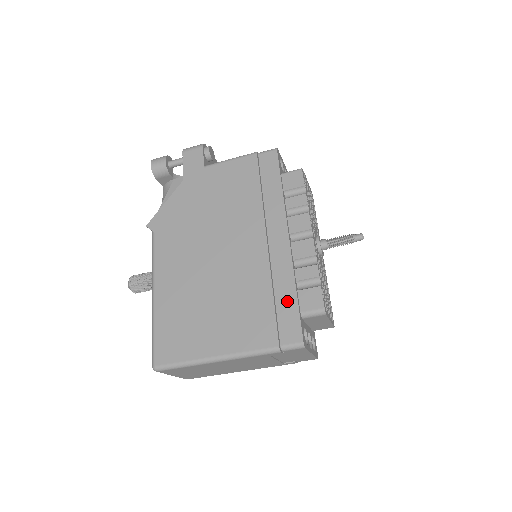
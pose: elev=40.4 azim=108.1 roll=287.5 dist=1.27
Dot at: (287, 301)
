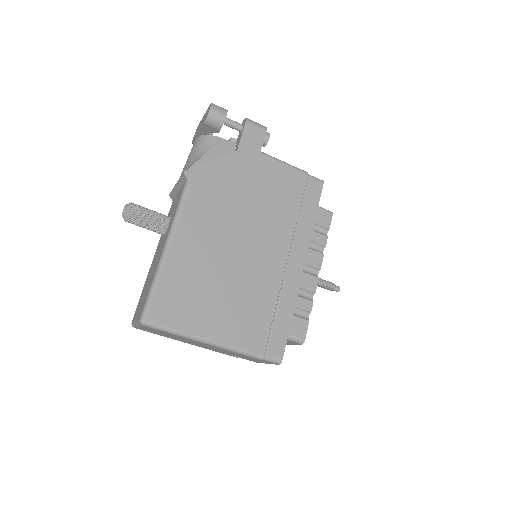
Dot at: (283, 321)
